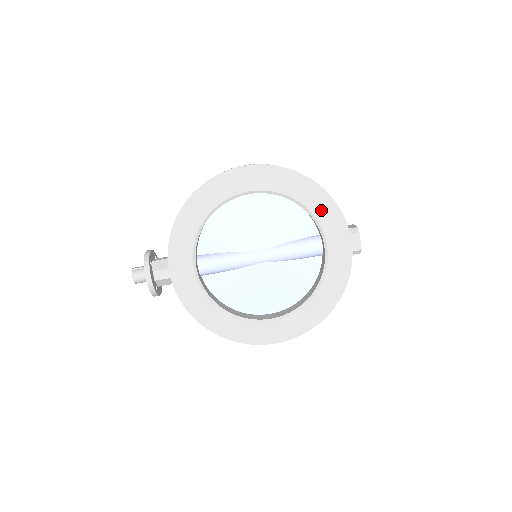
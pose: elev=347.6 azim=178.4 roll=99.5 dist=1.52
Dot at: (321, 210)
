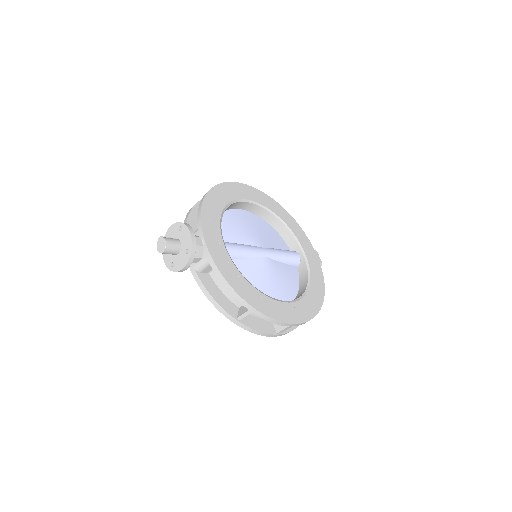
Dot at: (294, 228)
